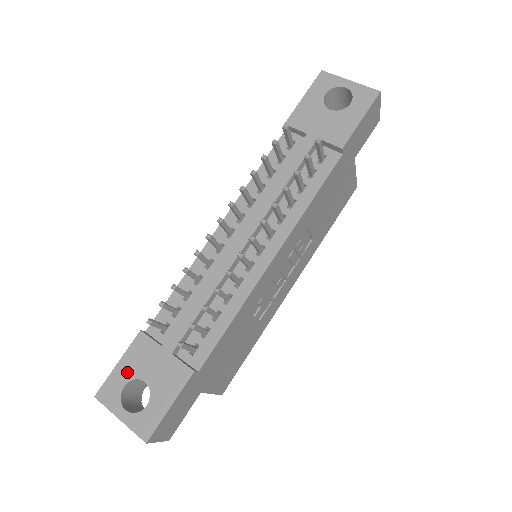
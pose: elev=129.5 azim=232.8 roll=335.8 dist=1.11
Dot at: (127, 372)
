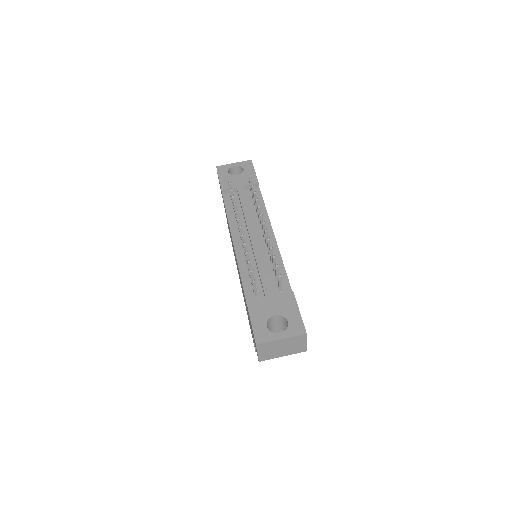
Dot at: (261, 320)
